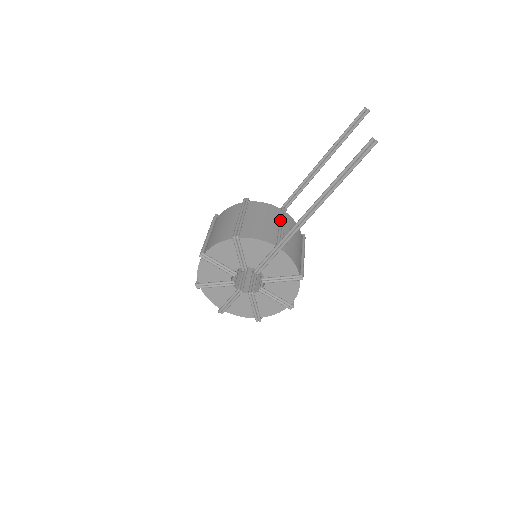
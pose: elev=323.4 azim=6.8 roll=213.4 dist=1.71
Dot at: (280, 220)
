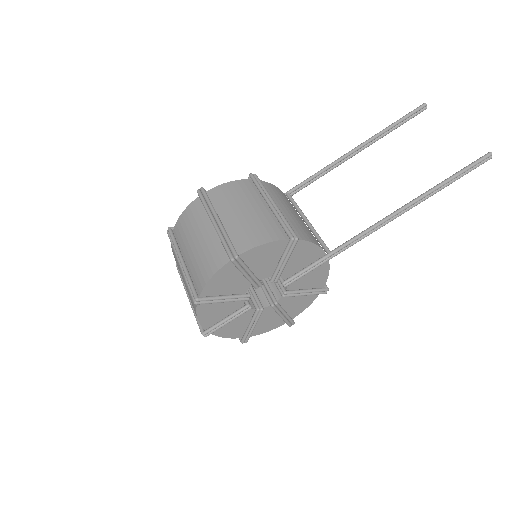
Dot at: (303, 214)
